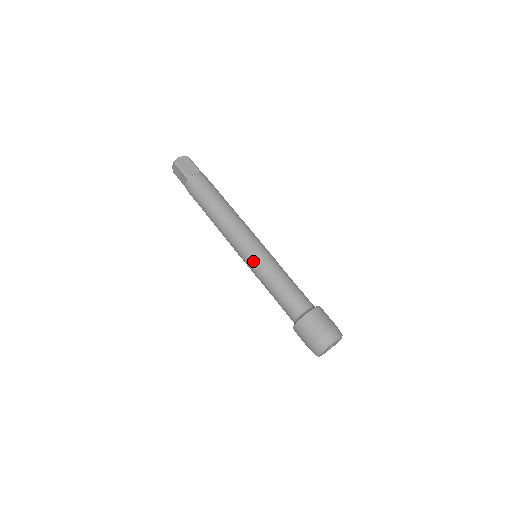
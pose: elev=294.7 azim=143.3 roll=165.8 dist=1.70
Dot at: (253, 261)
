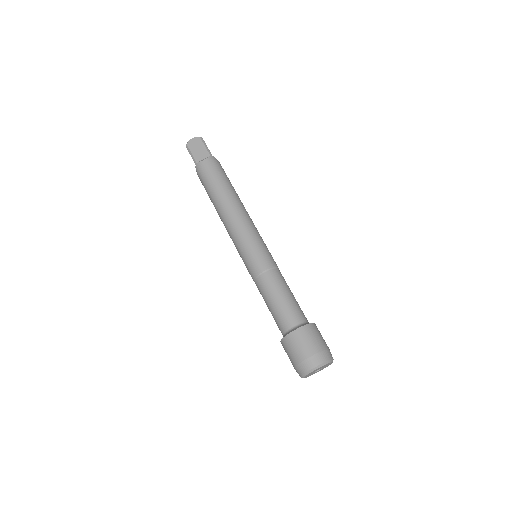
Dot at: (247, 264)
